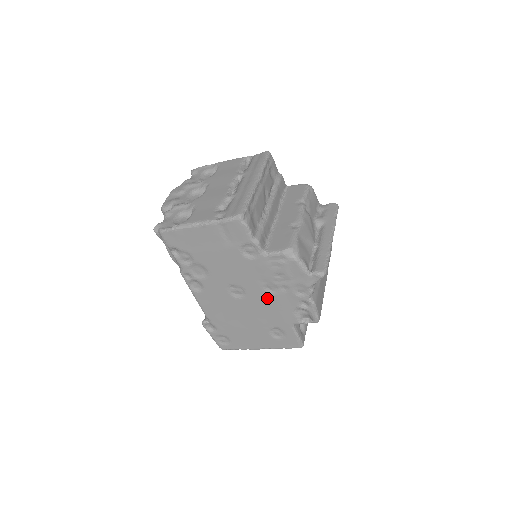
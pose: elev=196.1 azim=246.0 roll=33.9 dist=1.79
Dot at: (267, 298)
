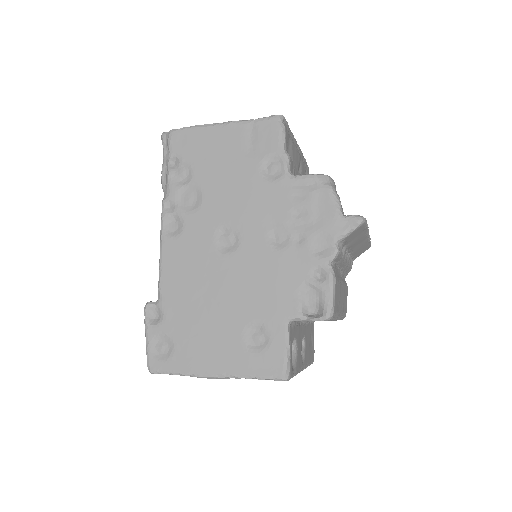
Dot at: (267, 256)
